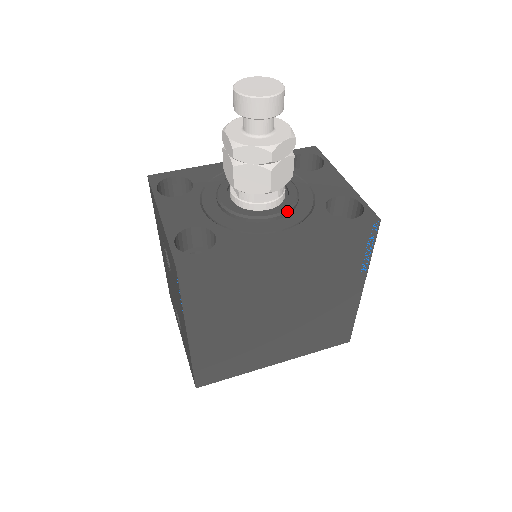
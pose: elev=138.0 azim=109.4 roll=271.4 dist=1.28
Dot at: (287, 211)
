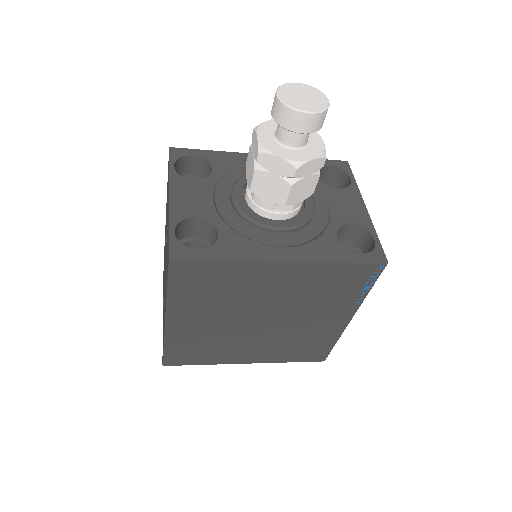
Dot at: (297, 227)
